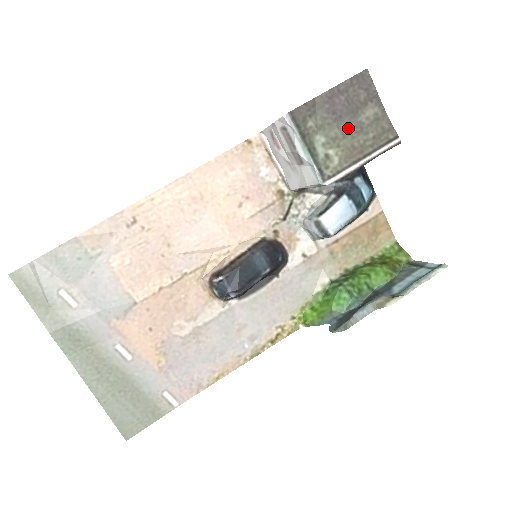
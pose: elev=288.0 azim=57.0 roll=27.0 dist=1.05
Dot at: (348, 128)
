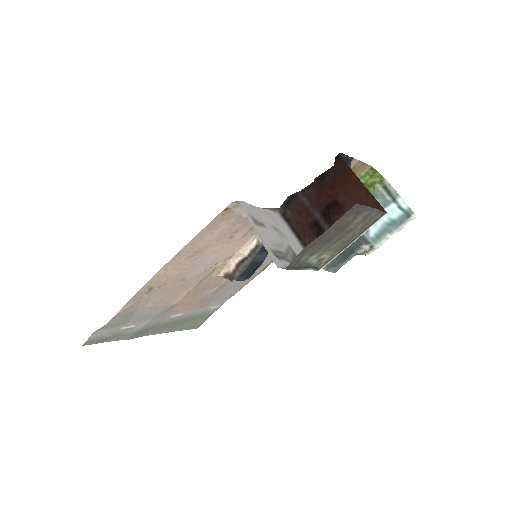
Dot at: (338, 238)
